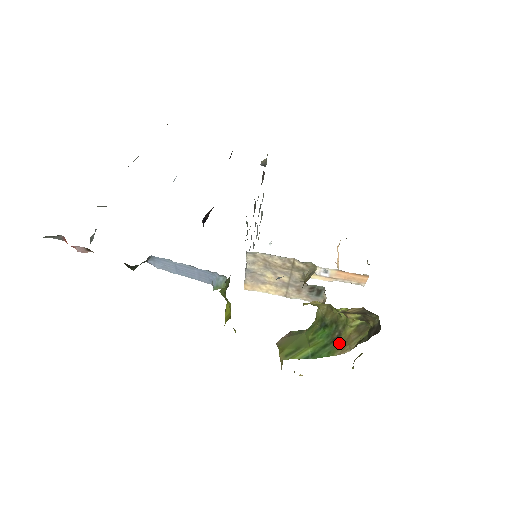
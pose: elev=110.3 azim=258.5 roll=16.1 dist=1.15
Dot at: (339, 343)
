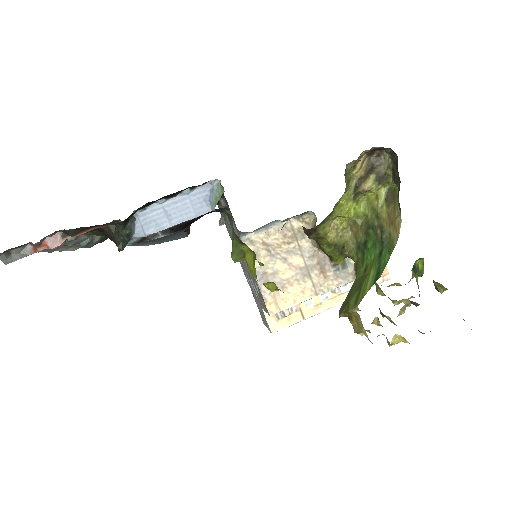
Dot at: (388, 233)
